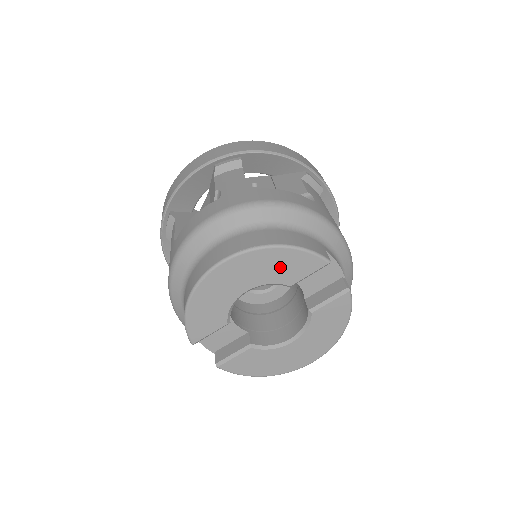
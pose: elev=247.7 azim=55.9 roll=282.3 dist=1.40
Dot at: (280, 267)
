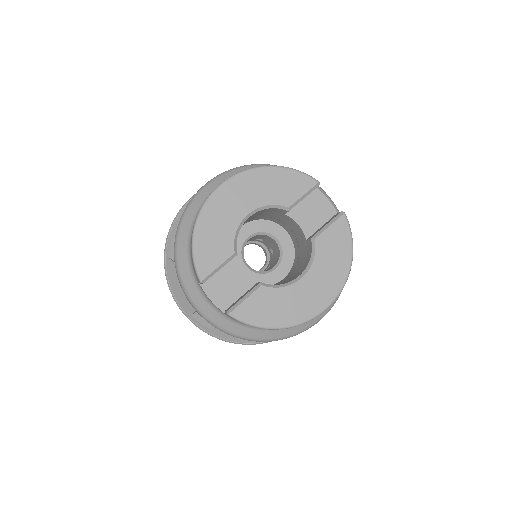
Dot at: (276, 187)
